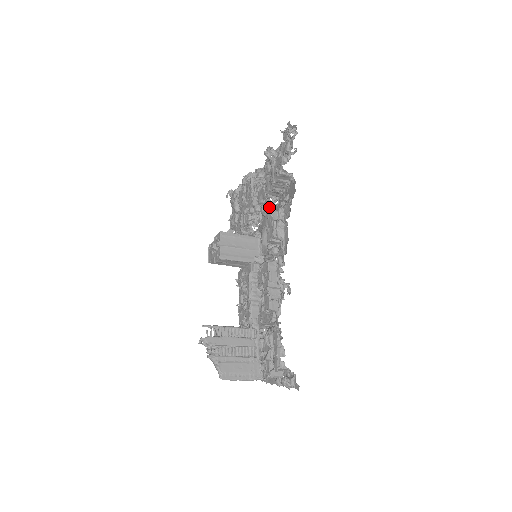
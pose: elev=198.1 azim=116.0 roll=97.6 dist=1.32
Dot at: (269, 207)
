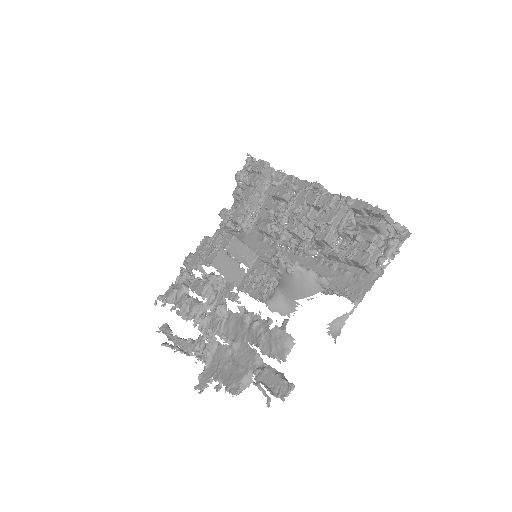
Dot at: (256, 207)
